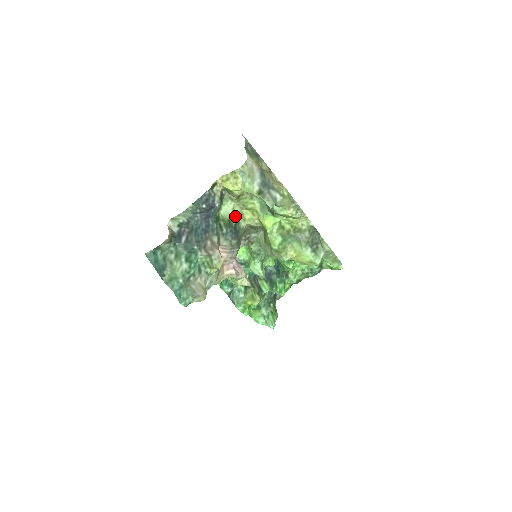
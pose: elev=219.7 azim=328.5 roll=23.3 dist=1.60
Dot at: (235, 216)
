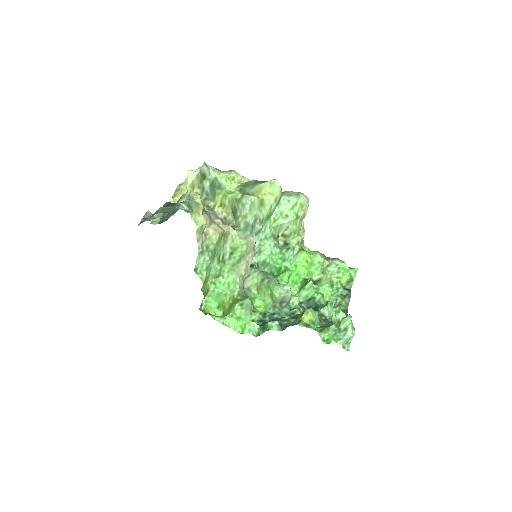
Dot at: occluded
